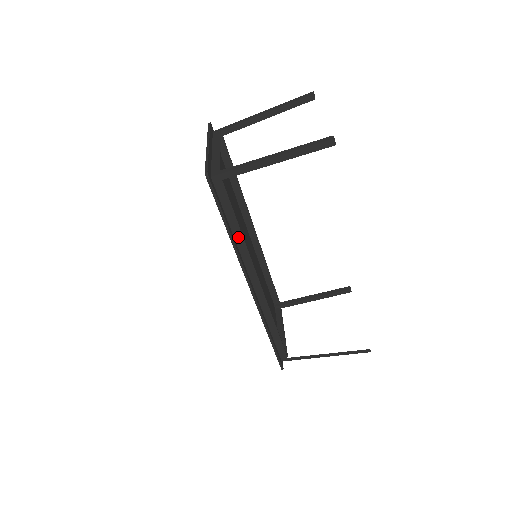
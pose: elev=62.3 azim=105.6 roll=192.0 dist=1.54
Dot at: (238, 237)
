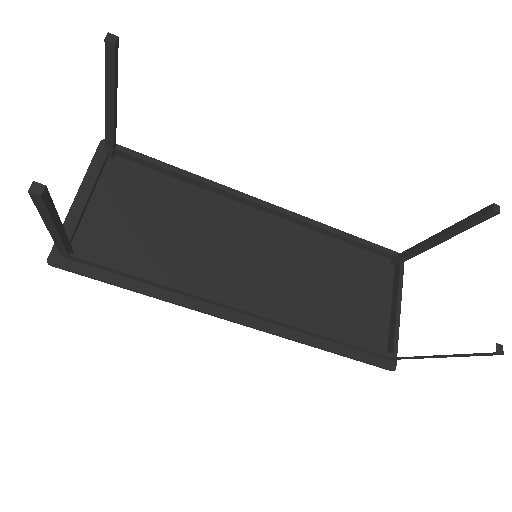
Dot at: (159, 285)
